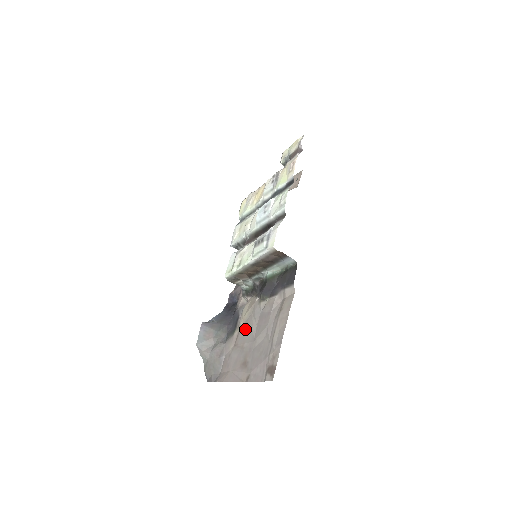
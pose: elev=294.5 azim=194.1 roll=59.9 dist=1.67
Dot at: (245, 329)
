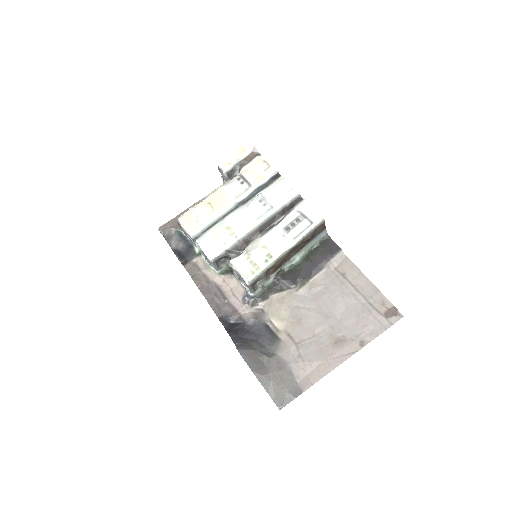
Dot at: (299, 322)
